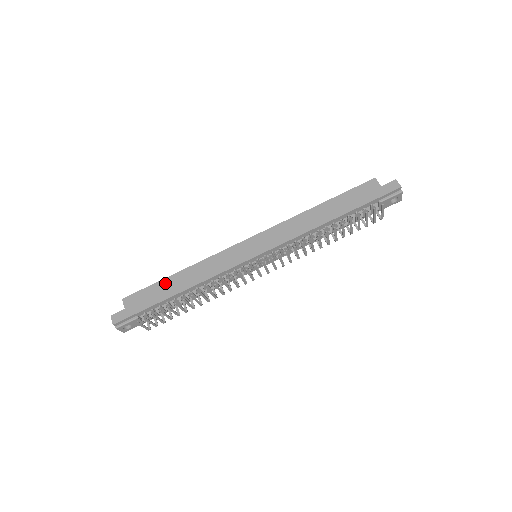
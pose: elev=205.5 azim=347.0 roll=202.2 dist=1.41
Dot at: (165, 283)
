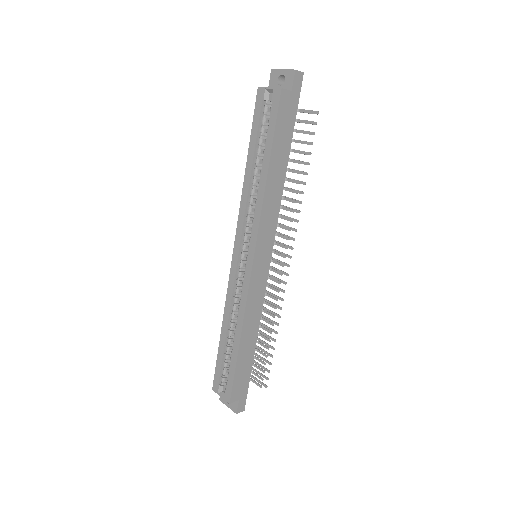
Dot at: (241, 358)
